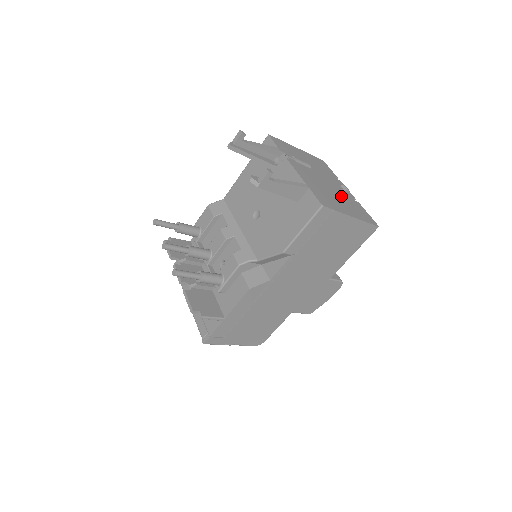
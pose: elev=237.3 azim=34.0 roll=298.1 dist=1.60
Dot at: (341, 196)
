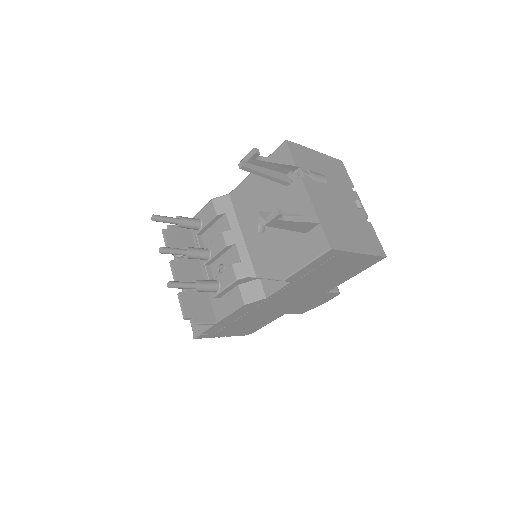
Dot at: (353, 220)
